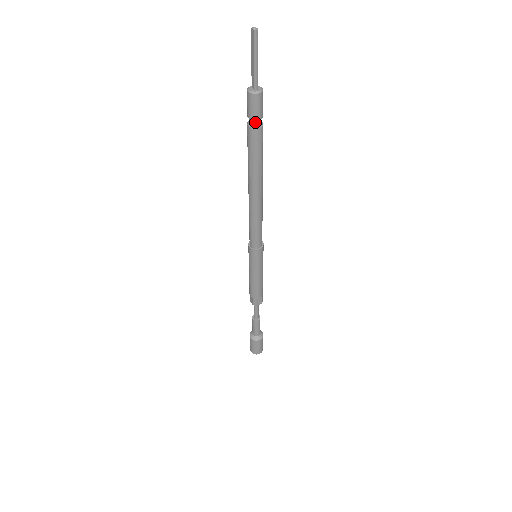
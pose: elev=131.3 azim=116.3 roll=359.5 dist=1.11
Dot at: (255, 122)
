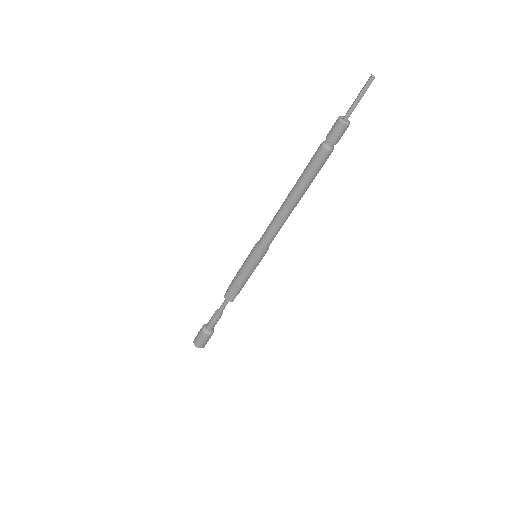
Dot at: (327, 143)
